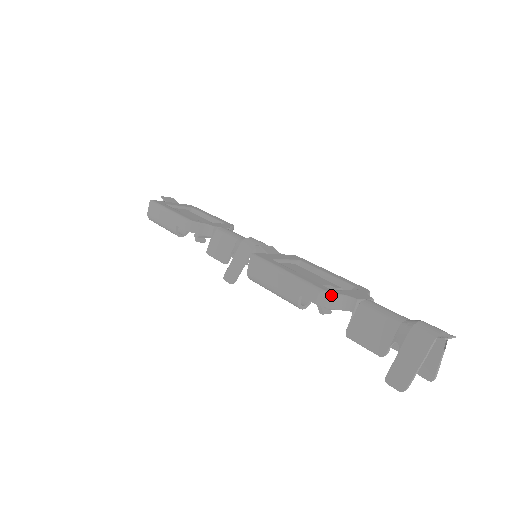
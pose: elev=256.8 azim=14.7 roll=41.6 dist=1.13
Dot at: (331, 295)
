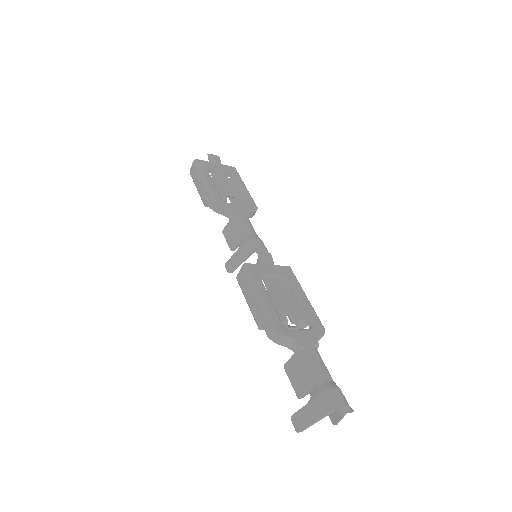
Dot at: (280, 336)
